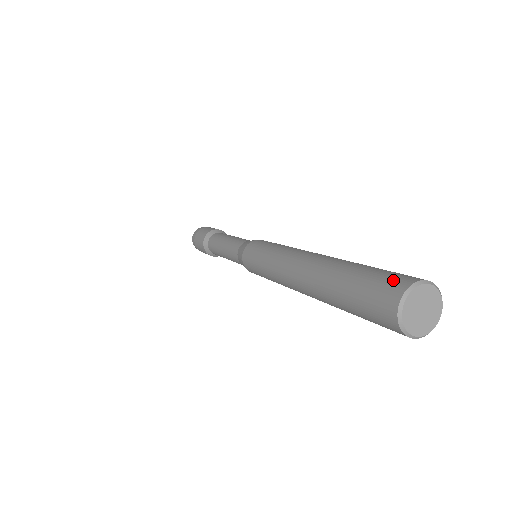
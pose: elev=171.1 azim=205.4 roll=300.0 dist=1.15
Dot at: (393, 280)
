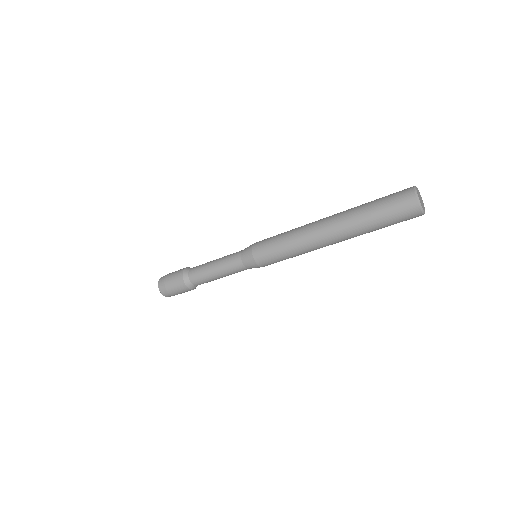
Dot at: occluded
